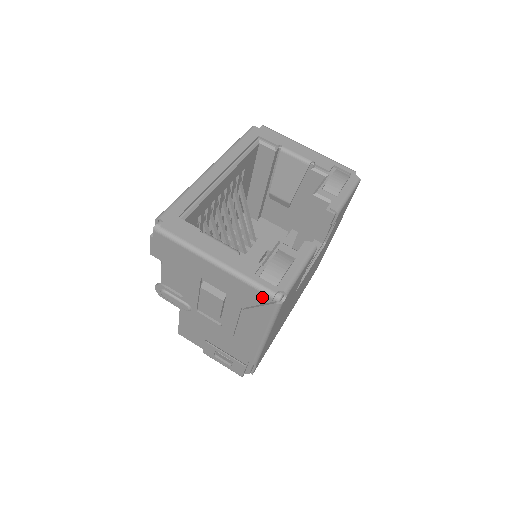
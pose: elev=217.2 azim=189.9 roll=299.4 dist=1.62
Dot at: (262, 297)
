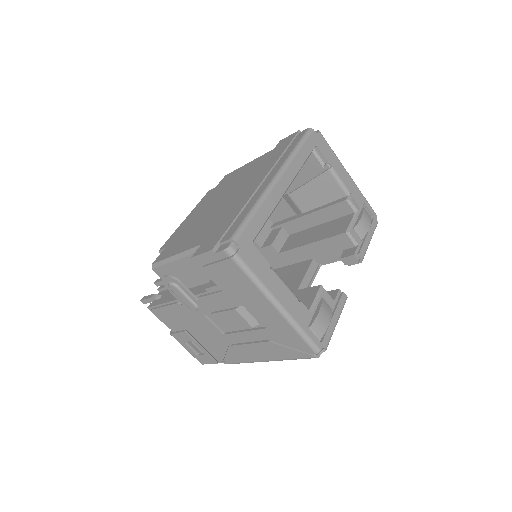
Dot at: (305, 347)
